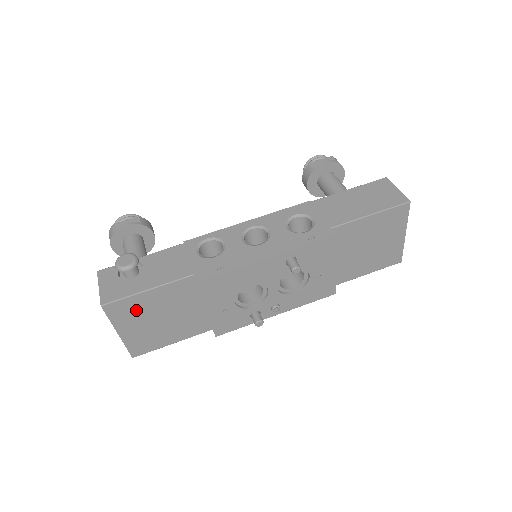
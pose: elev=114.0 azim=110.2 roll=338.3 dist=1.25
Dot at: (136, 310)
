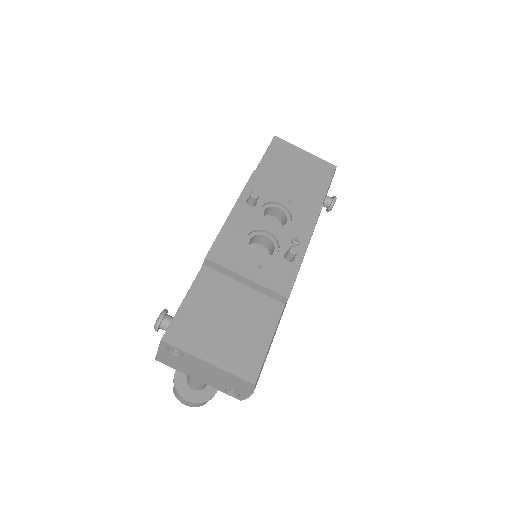
Dot at: (196, 326)
